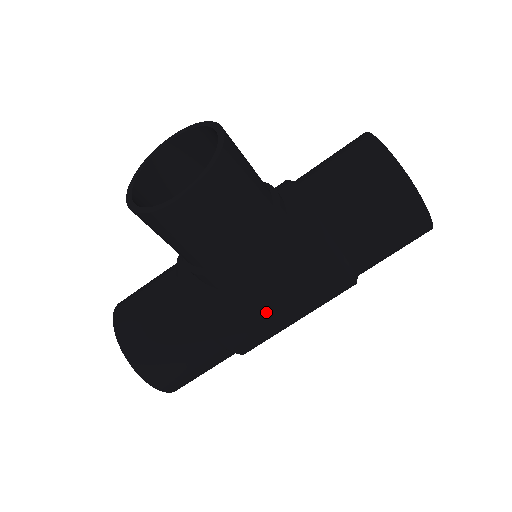
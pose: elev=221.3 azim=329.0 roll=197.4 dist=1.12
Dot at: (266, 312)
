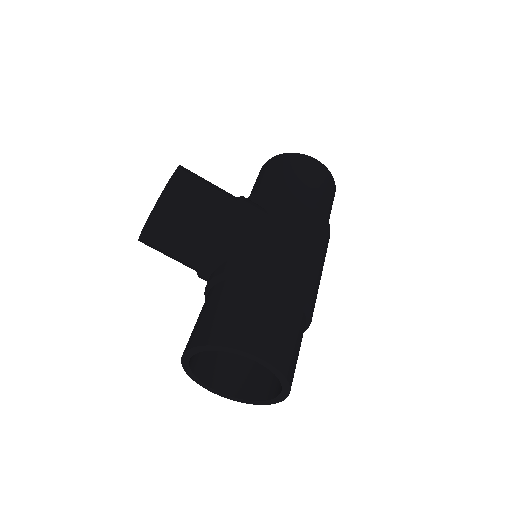
Dot at: (285, 242)
